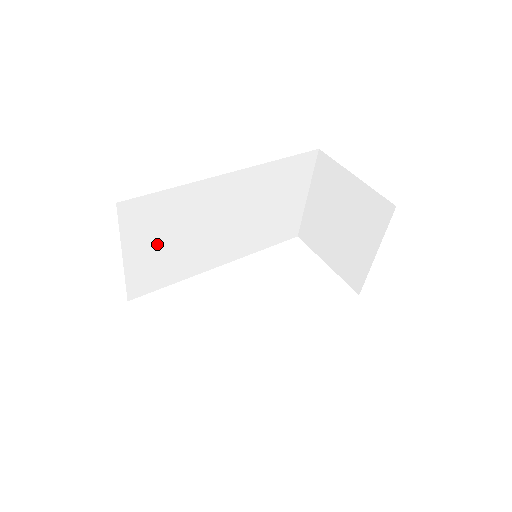
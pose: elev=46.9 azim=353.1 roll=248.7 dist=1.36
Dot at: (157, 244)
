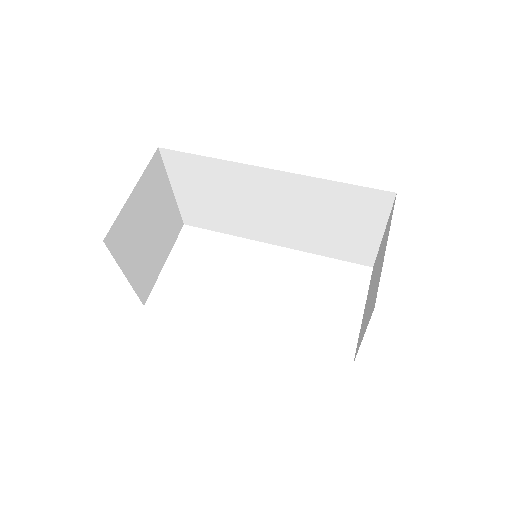
Dot at: (202, 195)
